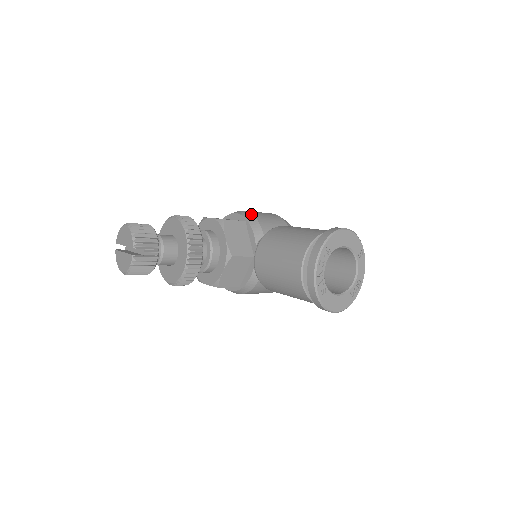
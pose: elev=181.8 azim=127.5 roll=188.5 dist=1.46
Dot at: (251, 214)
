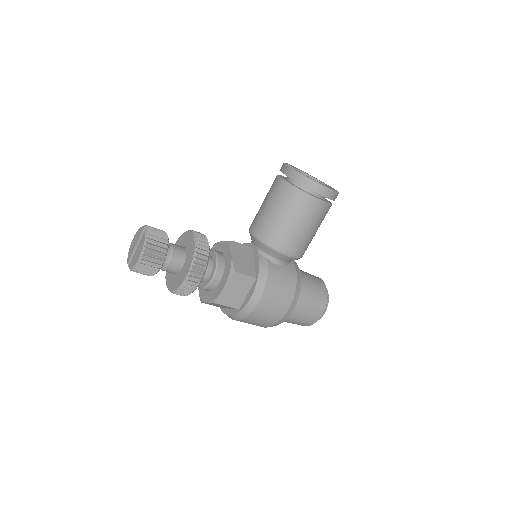
Dot at: occluded
